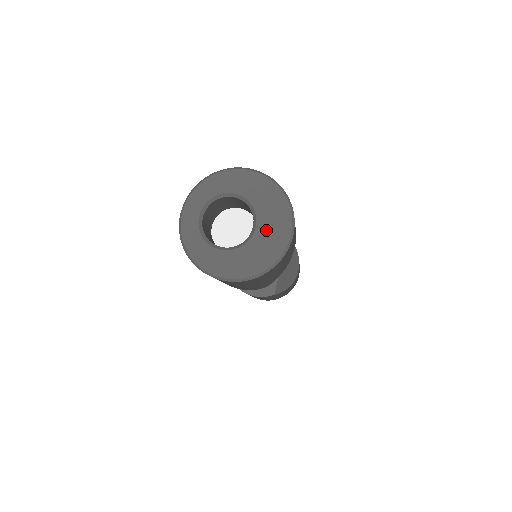
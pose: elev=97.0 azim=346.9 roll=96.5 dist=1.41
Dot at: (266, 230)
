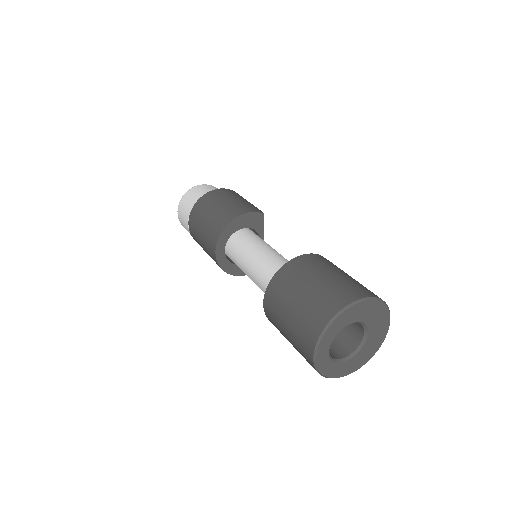
Dot at: (375, 332)
